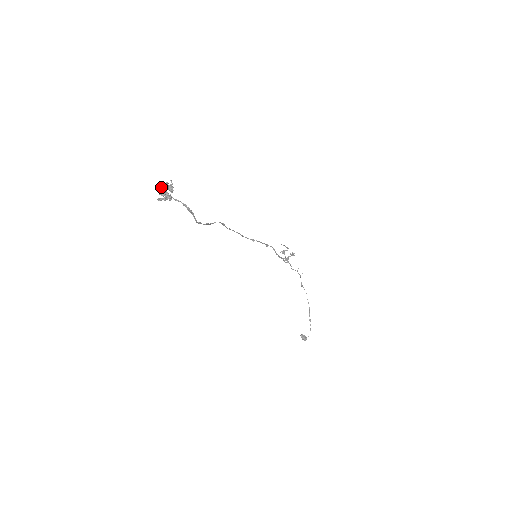
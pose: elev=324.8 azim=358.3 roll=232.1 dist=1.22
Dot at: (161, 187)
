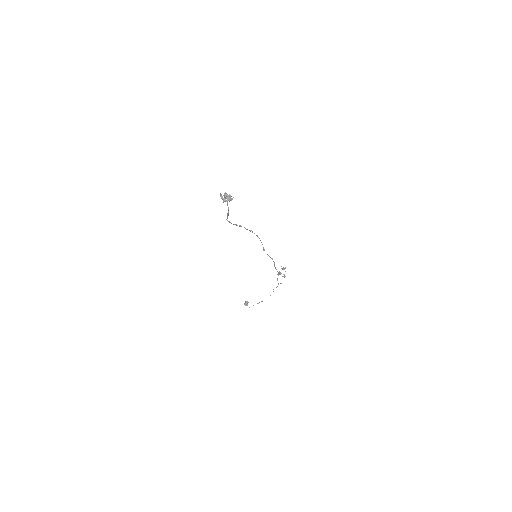
Dot at: occluded
